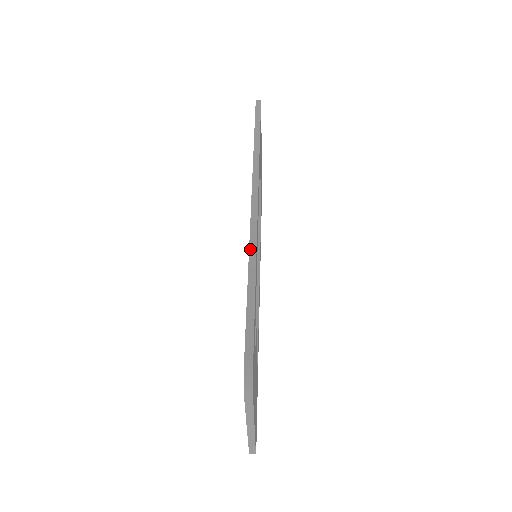
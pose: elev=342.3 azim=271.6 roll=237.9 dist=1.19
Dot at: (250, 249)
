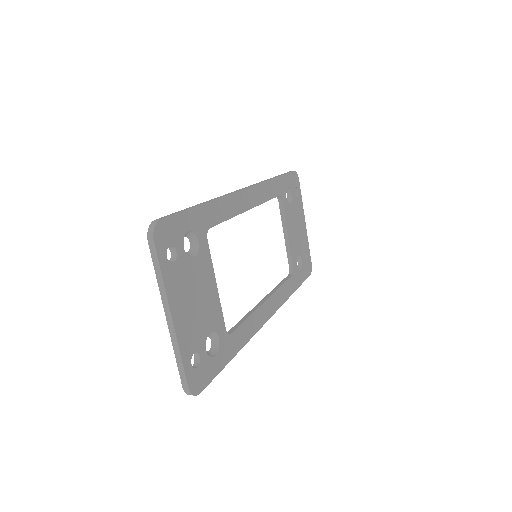
Dot at: (216, 198)
